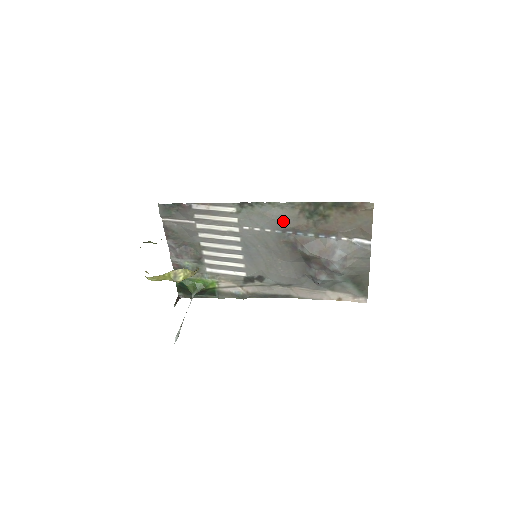
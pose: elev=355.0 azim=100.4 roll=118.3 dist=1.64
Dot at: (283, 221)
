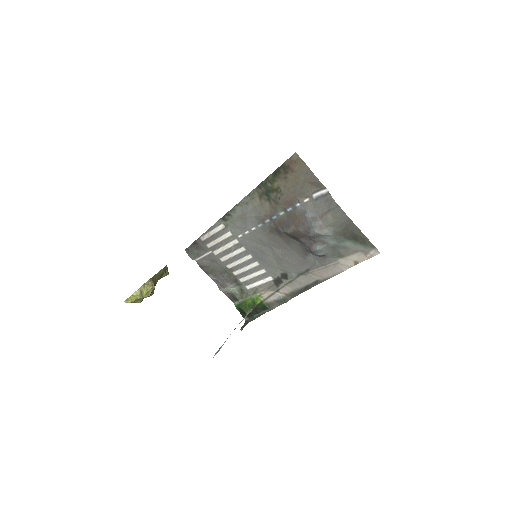
Dot at: (254, 214)
